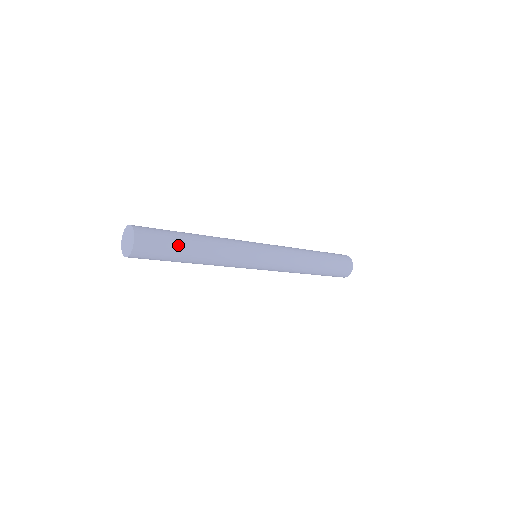
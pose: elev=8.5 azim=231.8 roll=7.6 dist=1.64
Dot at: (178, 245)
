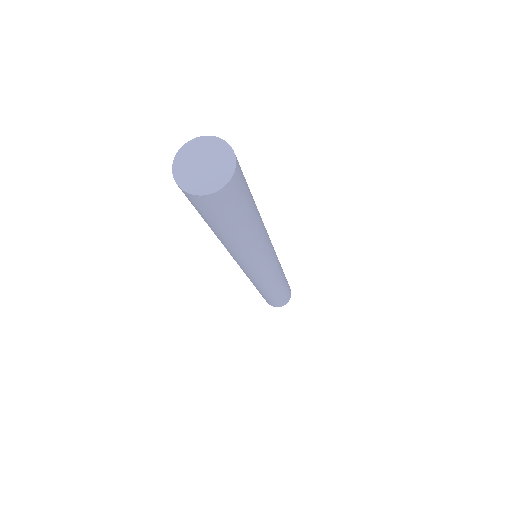
Dot at: (252, 199)
